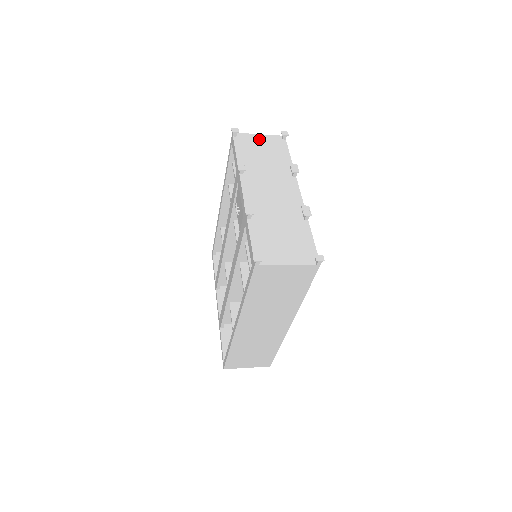
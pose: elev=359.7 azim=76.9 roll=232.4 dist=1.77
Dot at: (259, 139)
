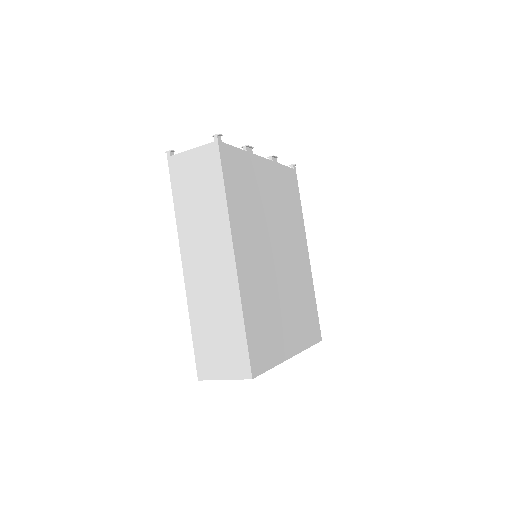
Dot at: occluded
